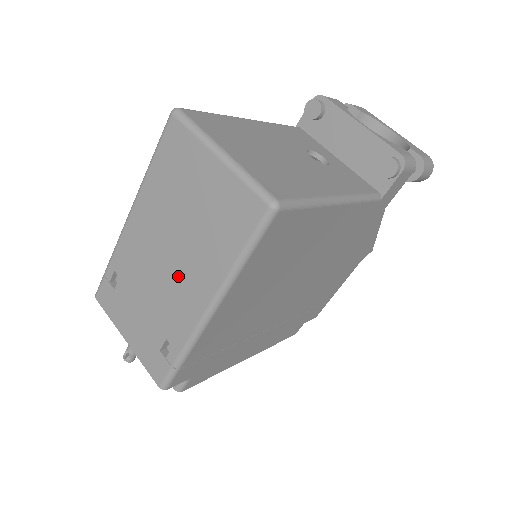
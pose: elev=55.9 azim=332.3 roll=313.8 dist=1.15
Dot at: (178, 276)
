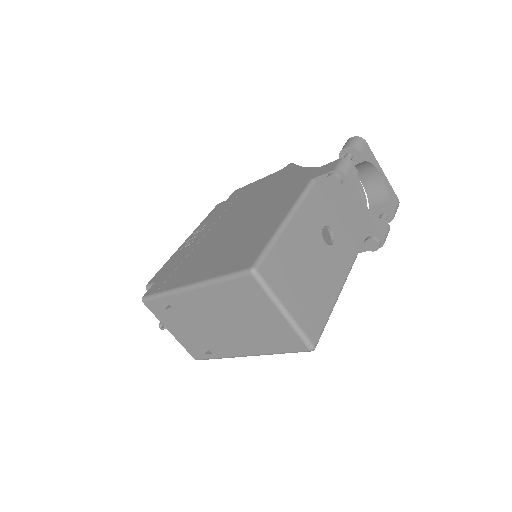
Dot at: (228, 335)
